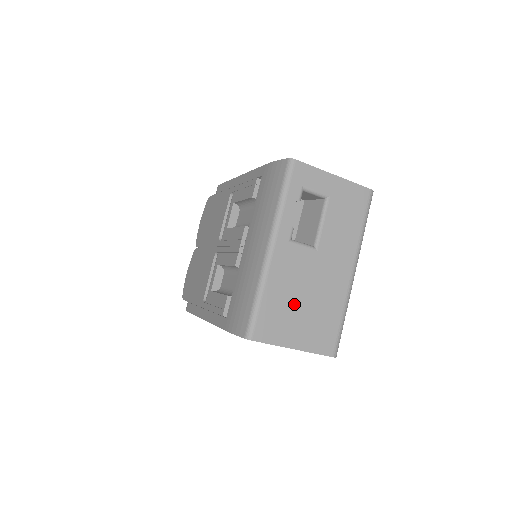
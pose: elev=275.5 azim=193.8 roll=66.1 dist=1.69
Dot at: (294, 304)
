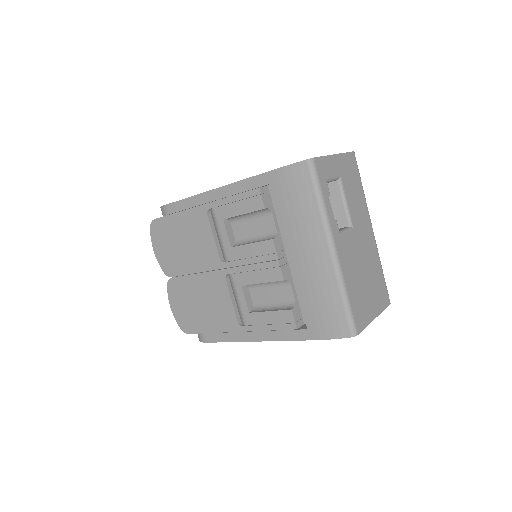
Dot at: (362, 284)
